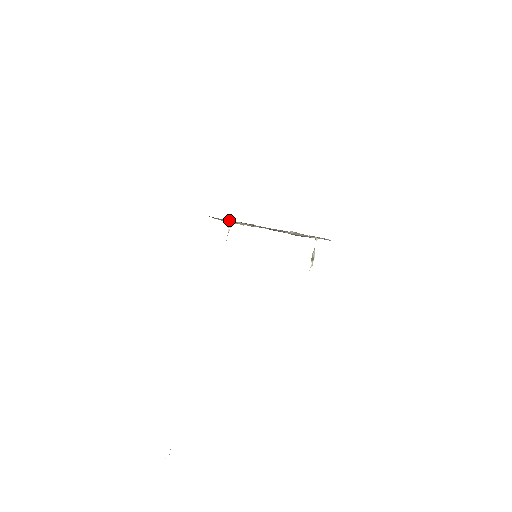
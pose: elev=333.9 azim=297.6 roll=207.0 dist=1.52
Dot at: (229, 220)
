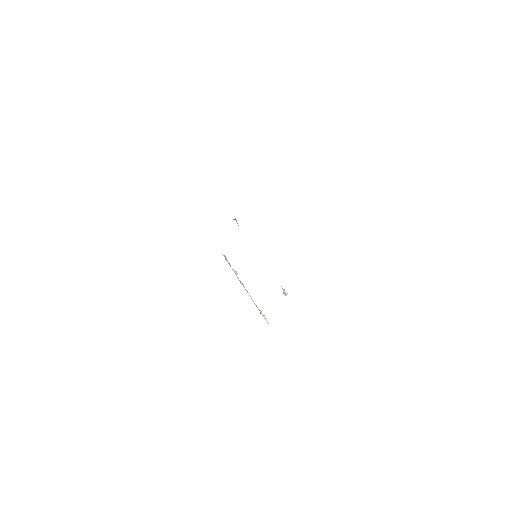
Dot at: occluded
